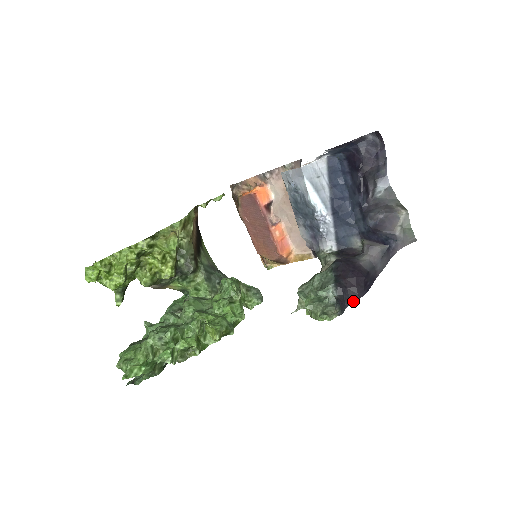
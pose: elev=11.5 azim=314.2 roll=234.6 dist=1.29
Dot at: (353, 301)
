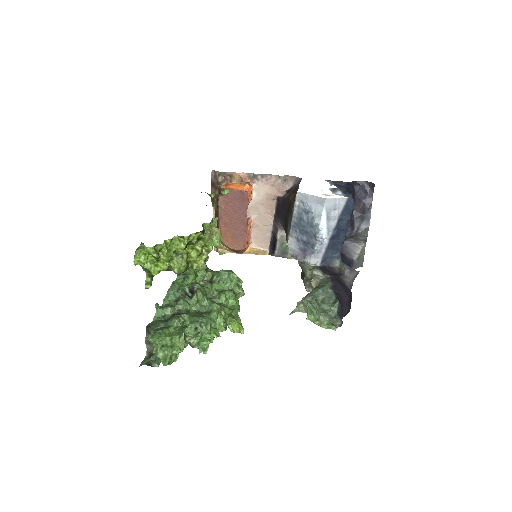
Dot at: (345, 315)
